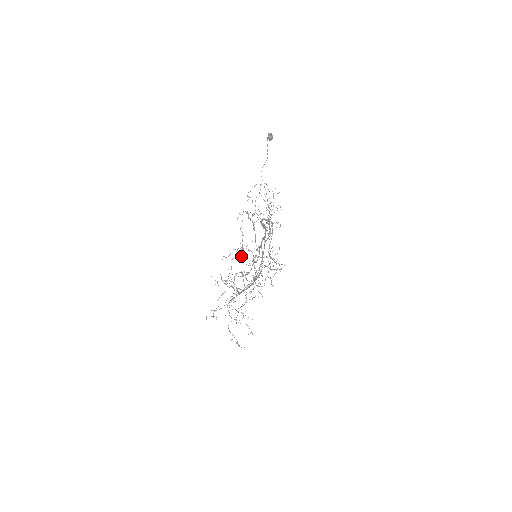
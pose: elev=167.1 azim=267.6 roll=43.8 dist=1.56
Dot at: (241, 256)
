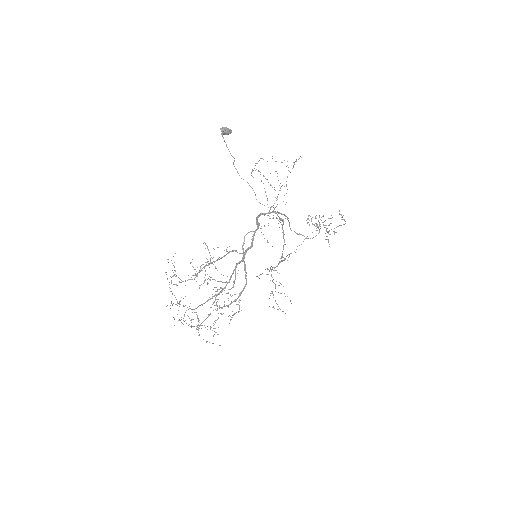
Dot at: occluded
